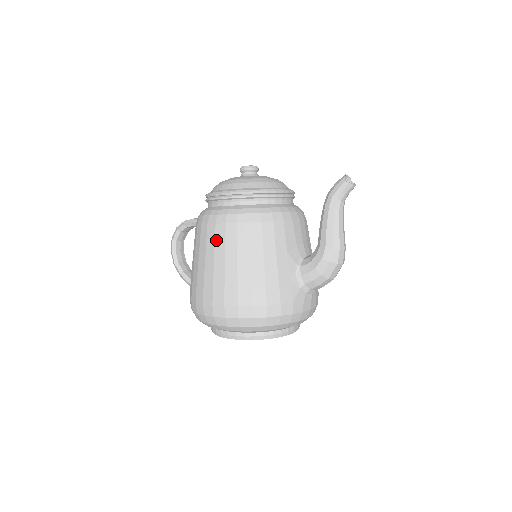
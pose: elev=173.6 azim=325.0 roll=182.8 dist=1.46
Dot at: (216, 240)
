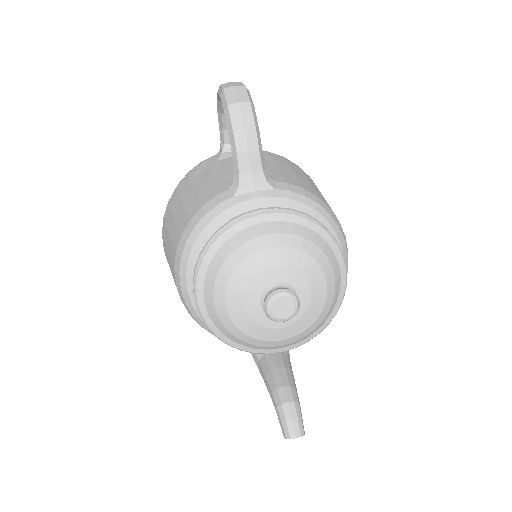
Dot at: occluded
